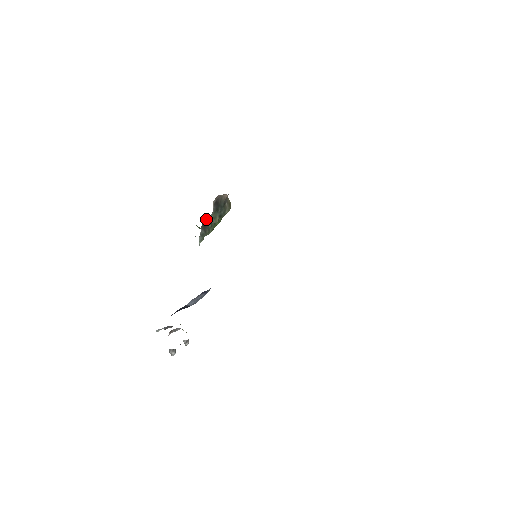
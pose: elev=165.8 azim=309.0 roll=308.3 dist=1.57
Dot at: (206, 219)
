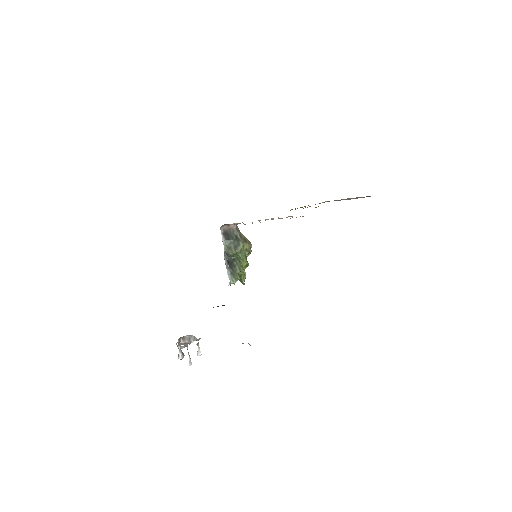
Dot at: (227, 255)
